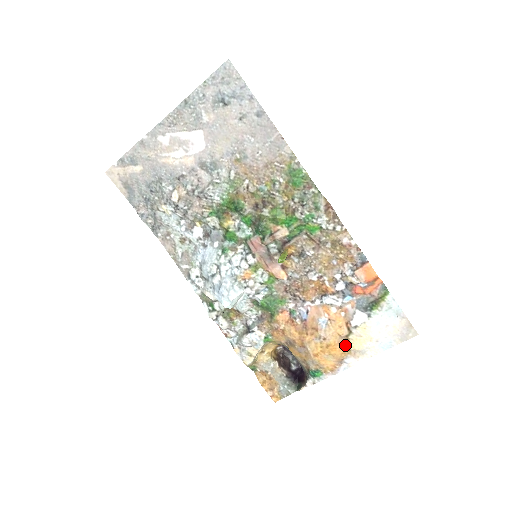
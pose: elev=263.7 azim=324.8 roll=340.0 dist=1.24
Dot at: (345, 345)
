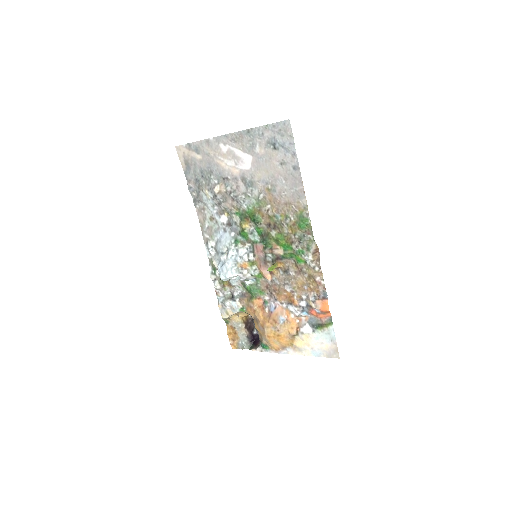
Dot at: (291, 340)
